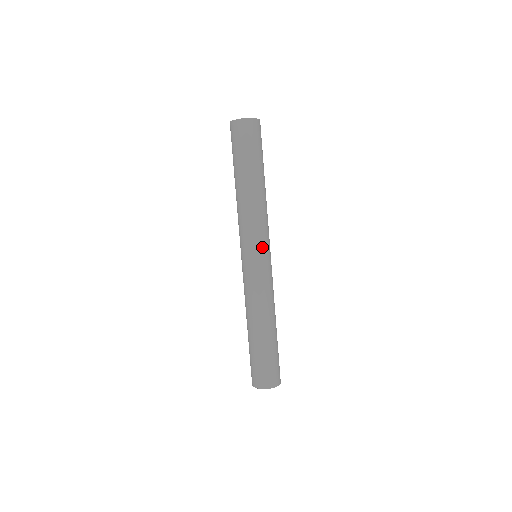
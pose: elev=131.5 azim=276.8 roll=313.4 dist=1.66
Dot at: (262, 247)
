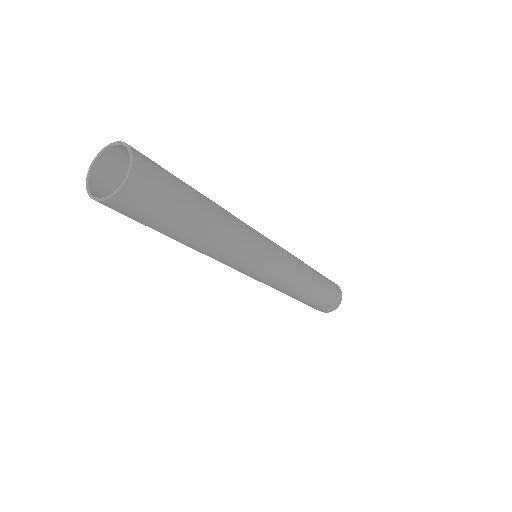
Dot at: (267, 255)
